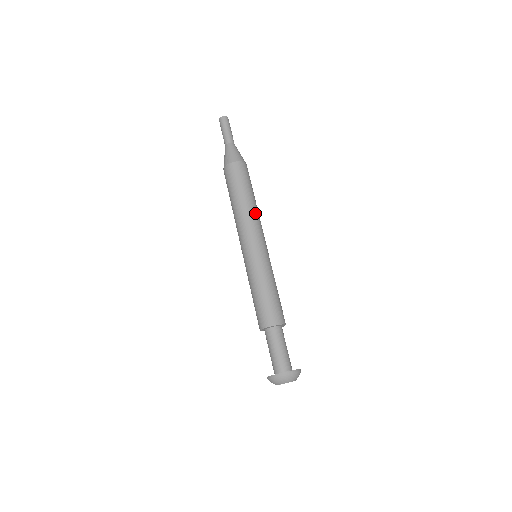
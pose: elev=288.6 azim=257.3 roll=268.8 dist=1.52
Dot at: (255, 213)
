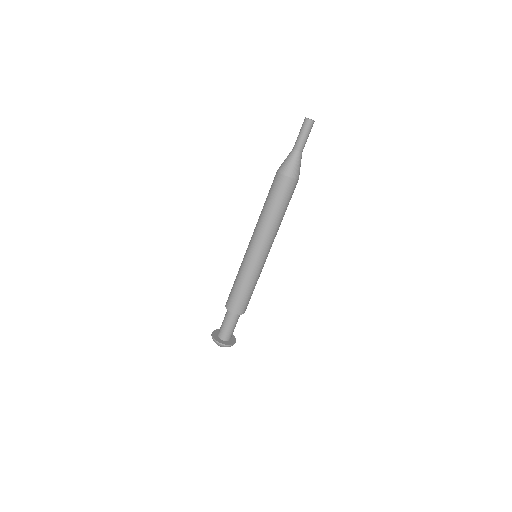
Dot at: (269, 227)
